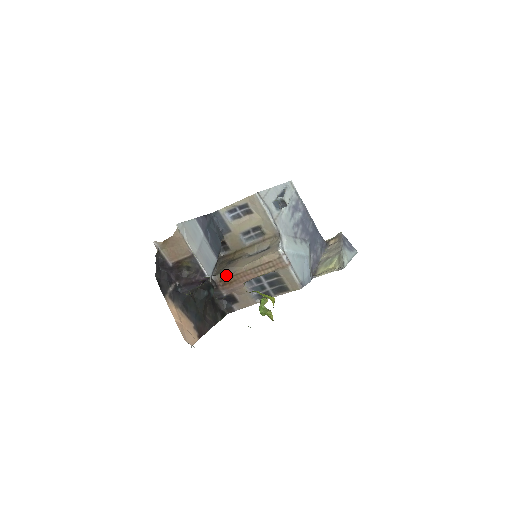
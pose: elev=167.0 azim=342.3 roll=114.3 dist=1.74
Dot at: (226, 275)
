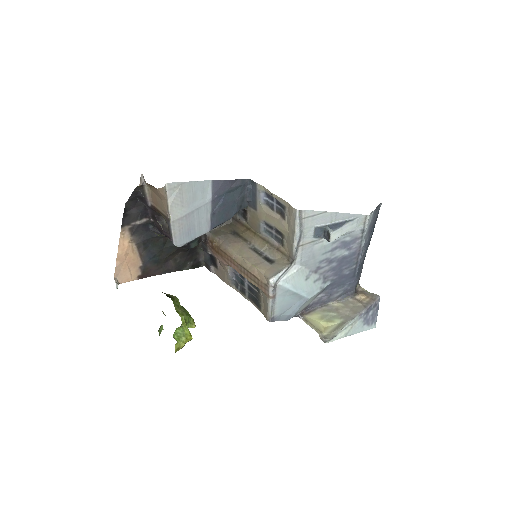
Dot at: (219, 243)
